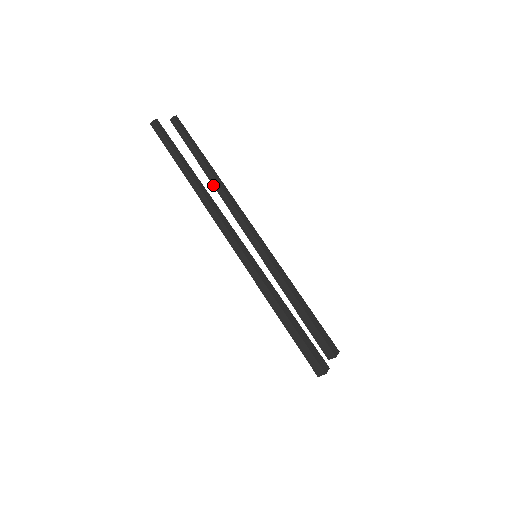
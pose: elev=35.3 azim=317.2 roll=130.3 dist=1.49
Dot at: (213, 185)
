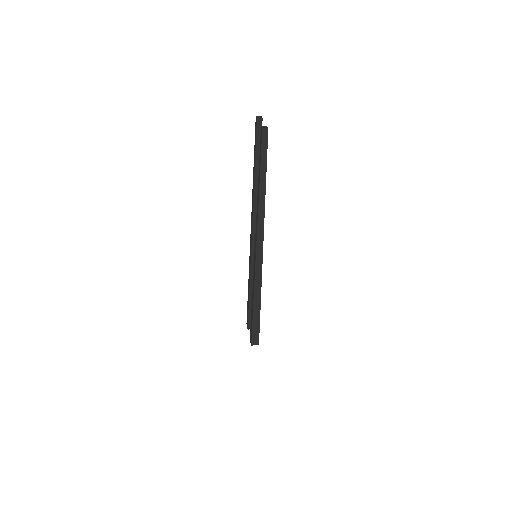
Dot at: (254, 189)
